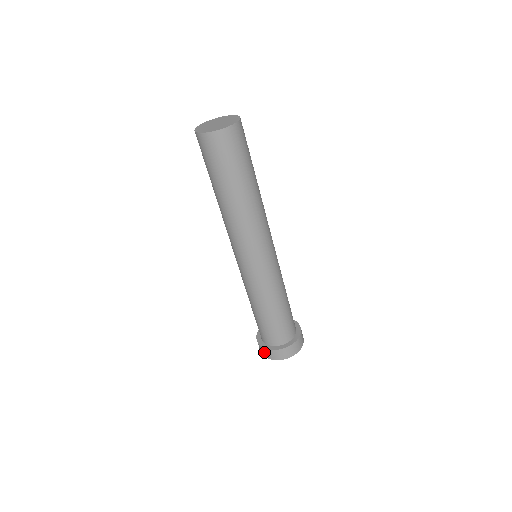
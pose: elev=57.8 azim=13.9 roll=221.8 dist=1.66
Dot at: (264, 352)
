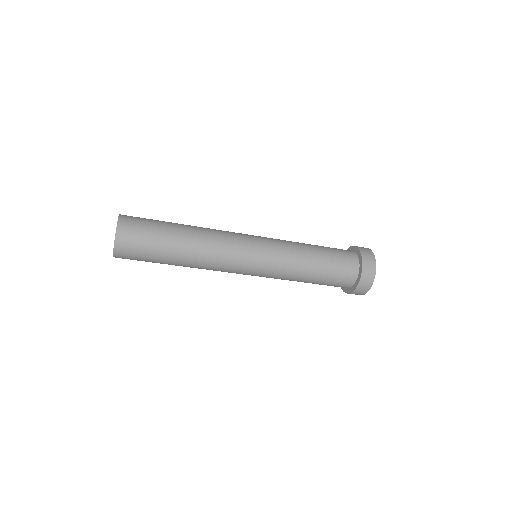
Dot at: occluded
